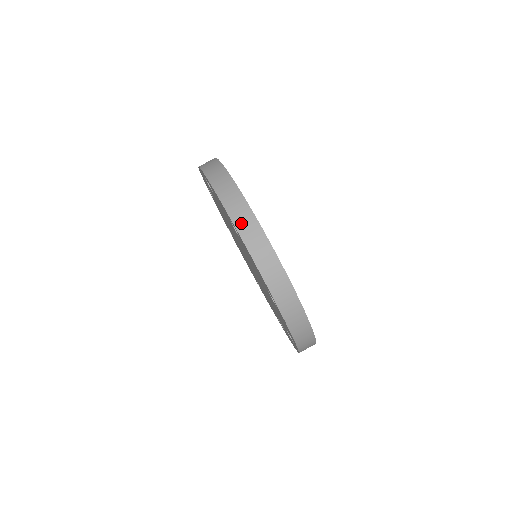
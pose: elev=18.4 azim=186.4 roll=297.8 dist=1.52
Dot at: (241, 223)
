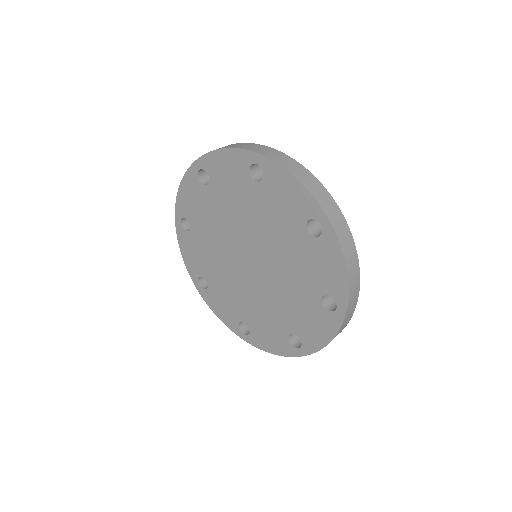
Dot at: (268, 154)
